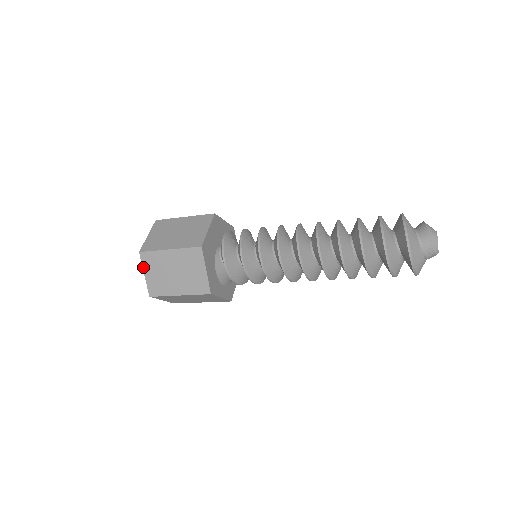
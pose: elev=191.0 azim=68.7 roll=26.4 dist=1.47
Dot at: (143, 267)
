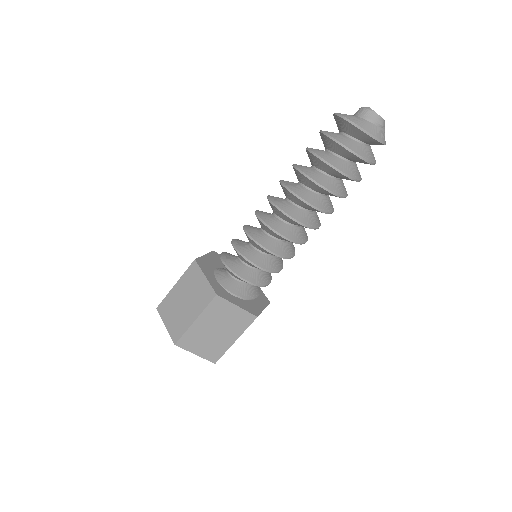
Dot at: occluded
